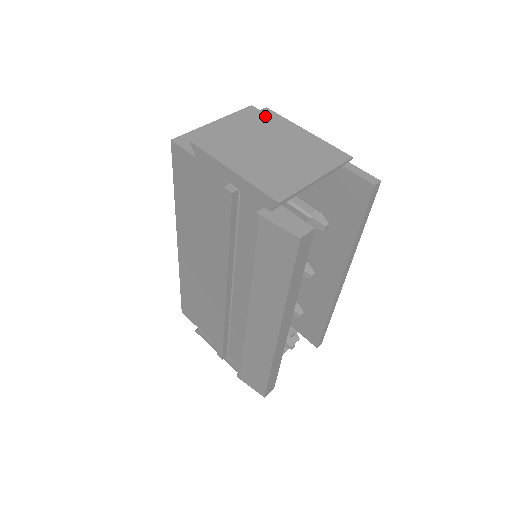
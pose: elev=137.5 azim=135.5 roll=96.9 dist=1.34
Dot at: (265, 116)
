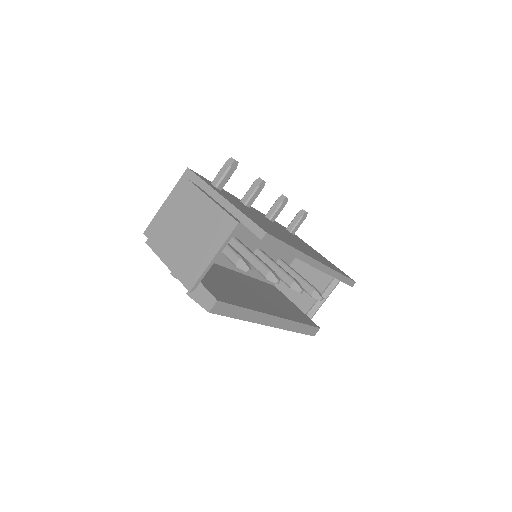
Dot at: (186, 192)
